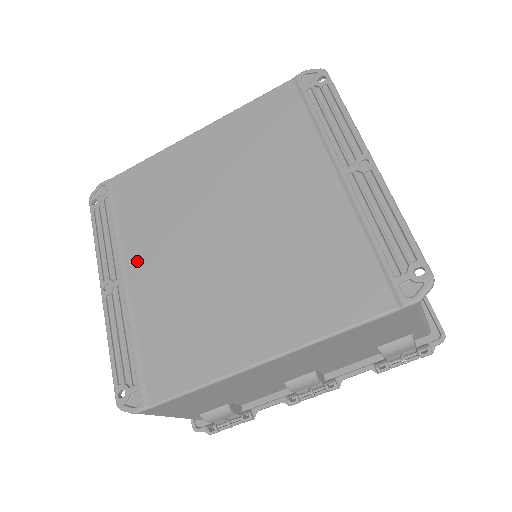
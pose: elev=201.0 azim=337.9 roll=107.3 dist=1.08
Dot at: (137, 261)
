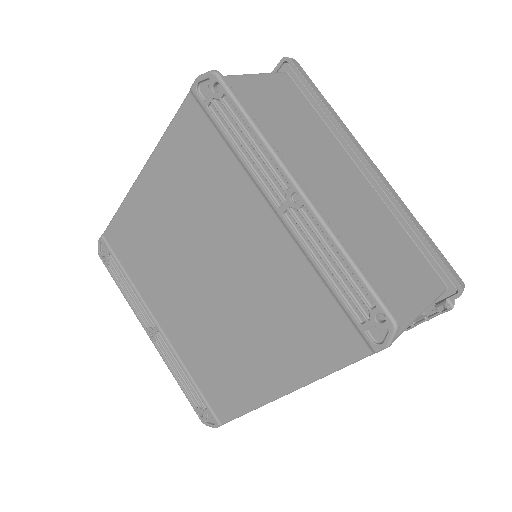
Dot at: (159, 311)
